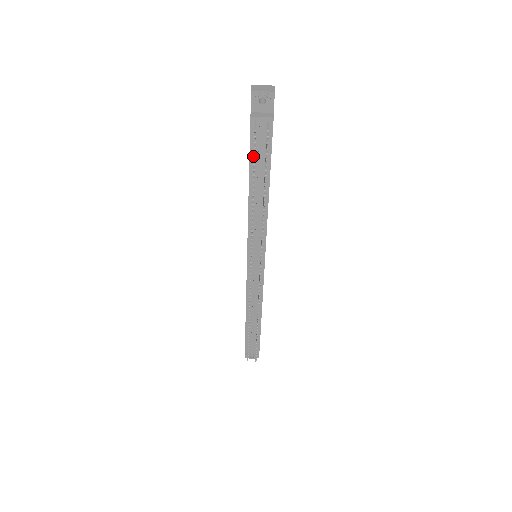
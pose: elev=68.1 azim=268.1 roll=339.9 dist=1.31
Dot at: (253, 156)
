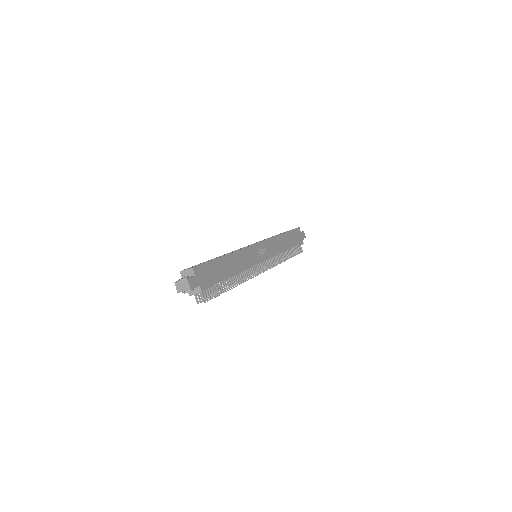
Dot at: occluded
